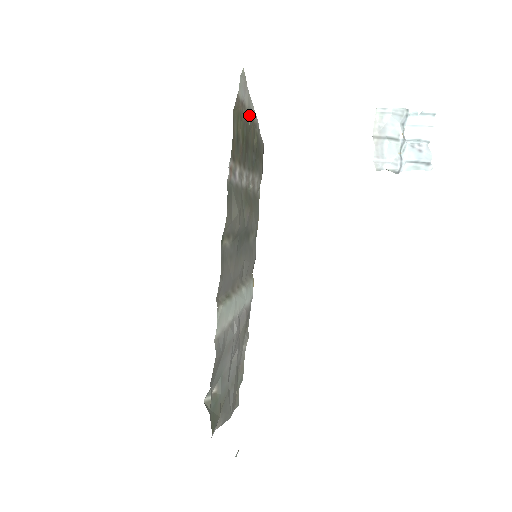
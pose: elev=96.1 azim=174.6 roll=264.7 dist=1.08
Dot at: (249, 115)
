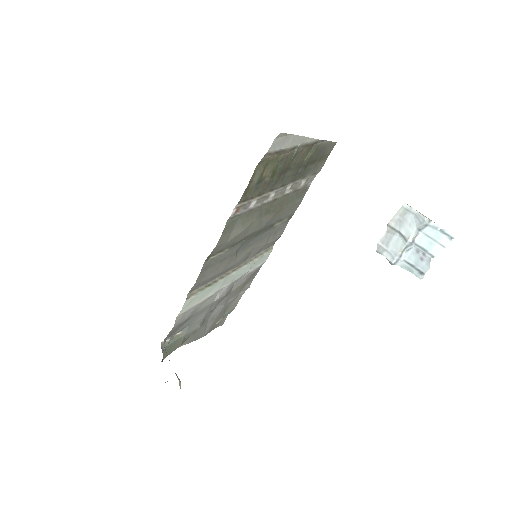
Dot at: (297, 147)
